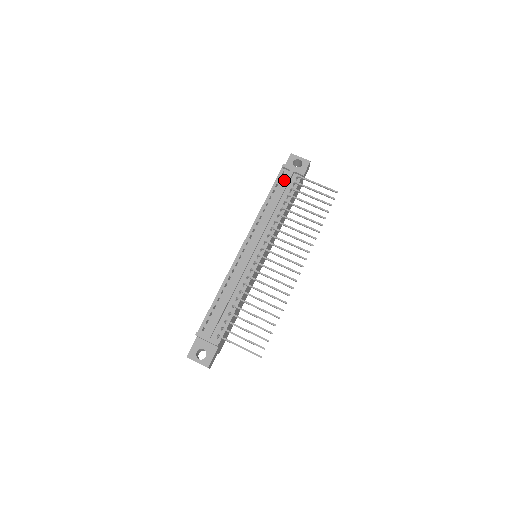
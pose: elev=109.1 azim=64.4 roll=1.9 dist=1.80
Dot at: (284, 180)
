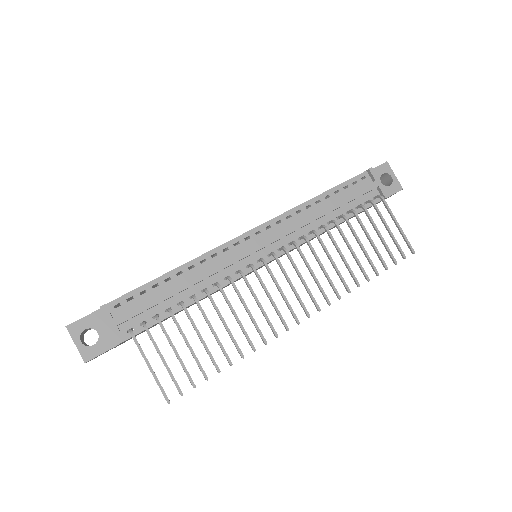
Dot at: (359, 187)
